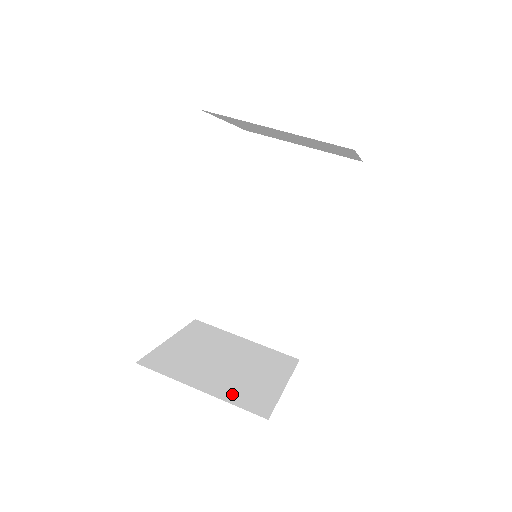
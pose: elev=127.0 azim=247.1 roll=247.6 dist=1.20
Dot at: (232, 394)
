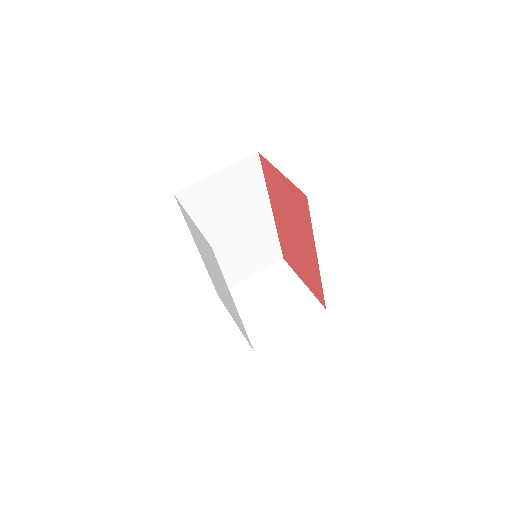
Dot at: (300, 316)
